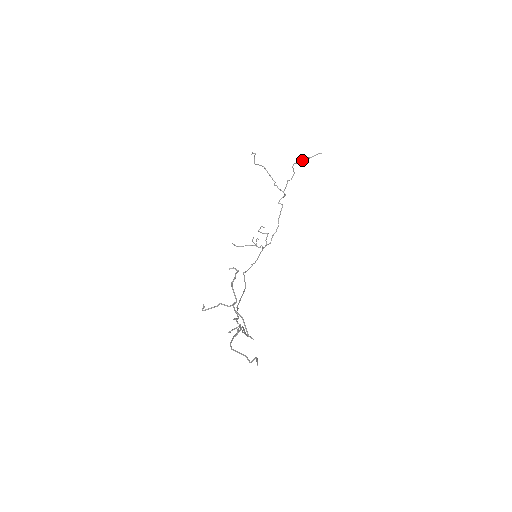
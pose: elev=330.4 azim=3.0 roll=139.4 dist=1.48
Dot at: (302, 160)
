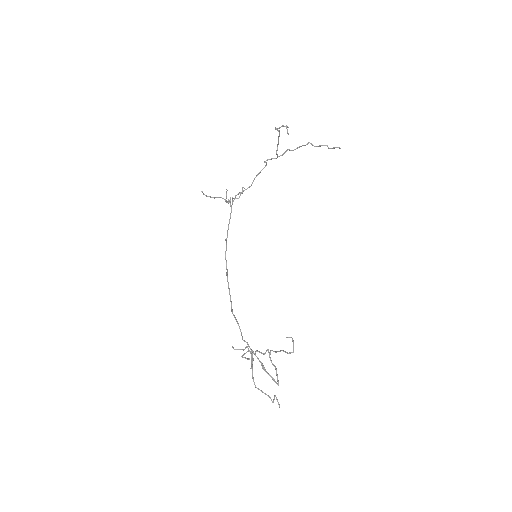
Dot at: (320, 146)
